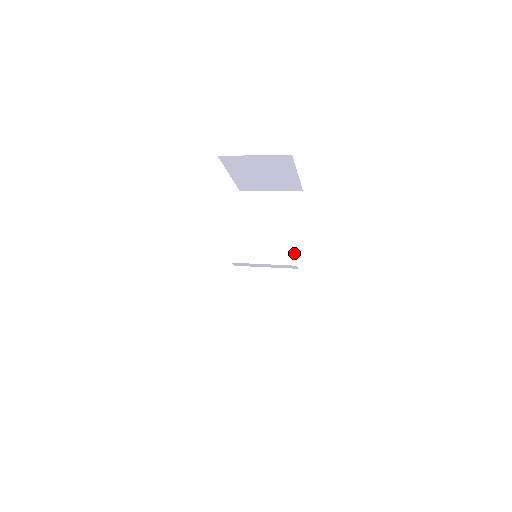
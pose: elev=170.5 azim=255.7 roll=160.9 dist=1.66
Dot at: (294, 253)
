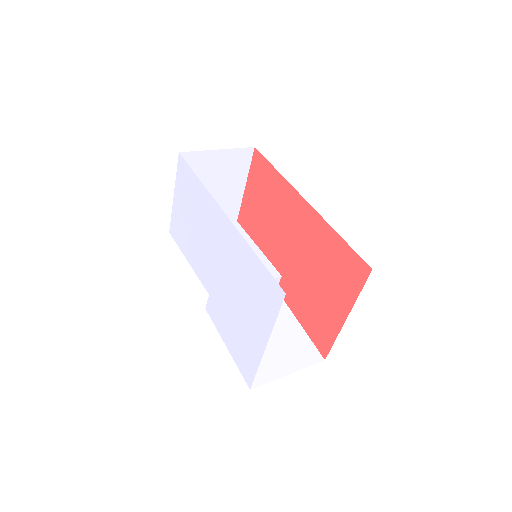
Dot at: (270, 267)
